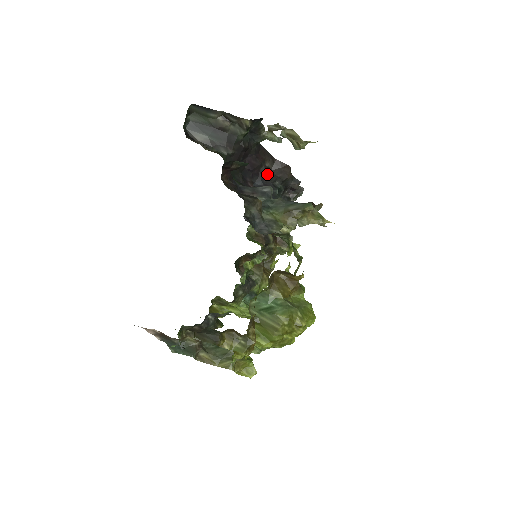
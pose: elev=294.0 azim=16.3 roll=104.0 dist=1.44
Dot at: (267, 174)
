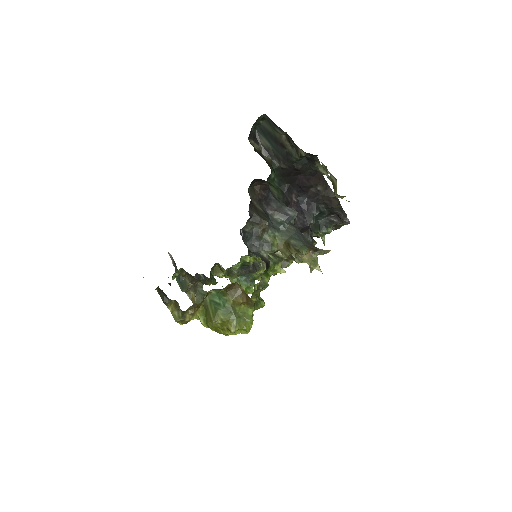
Dot at: (315, 195)
